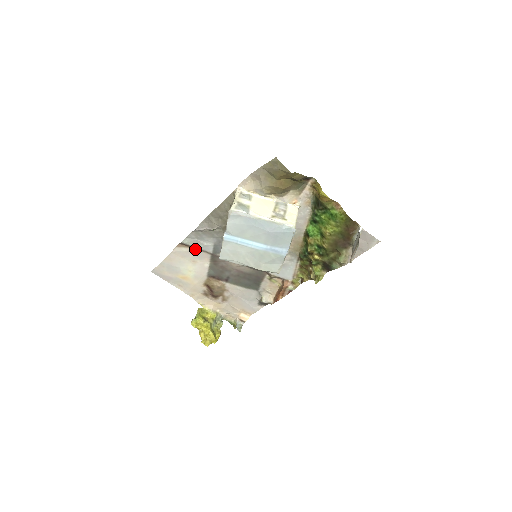
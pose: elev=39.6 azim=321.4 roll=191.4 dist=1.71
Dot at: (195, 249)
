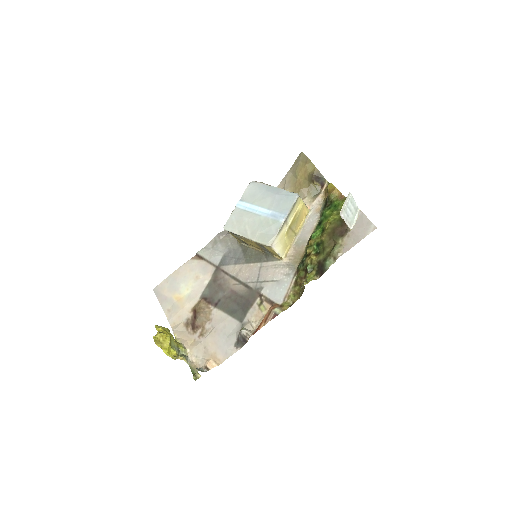
Dot at: (205, 261)
